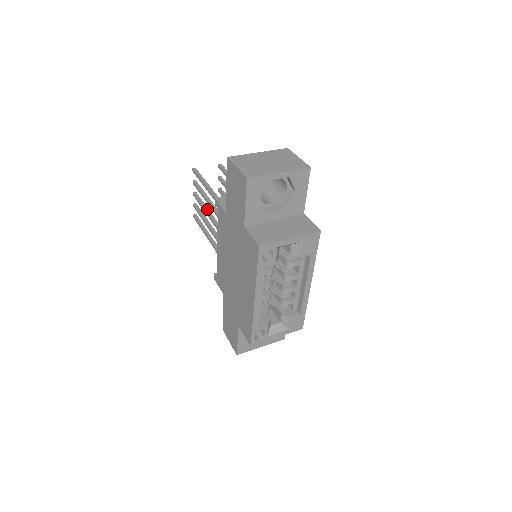
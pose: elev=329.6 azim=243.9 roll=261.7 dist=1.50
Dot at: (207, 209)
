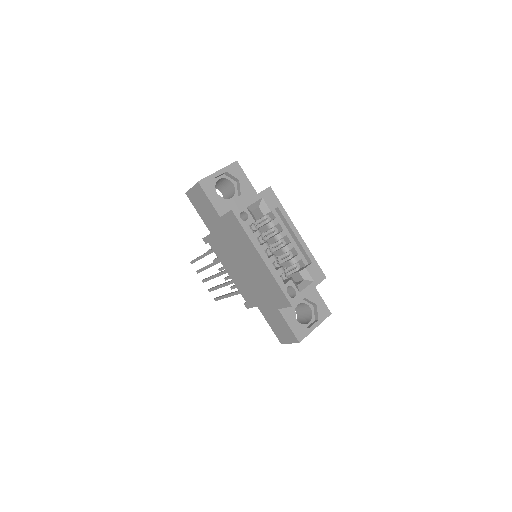
Dot at: (214, 275)
